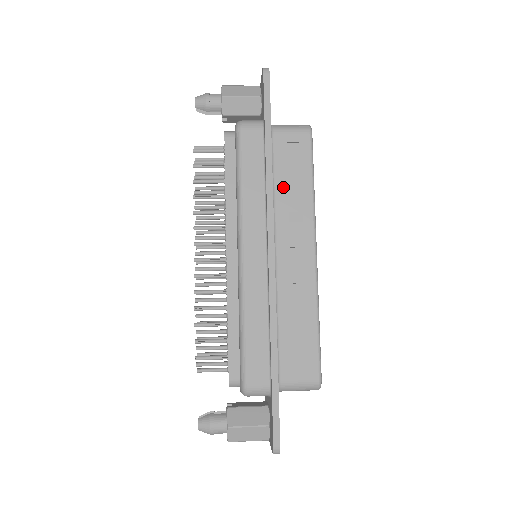
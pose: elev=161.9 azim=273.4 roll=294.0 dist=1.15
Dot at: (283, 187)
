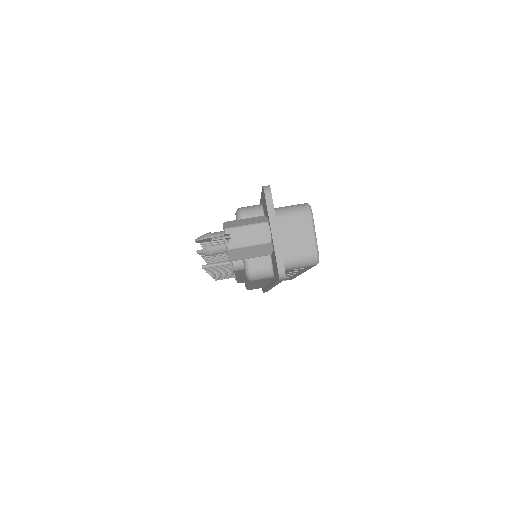
Dot at: occluded
